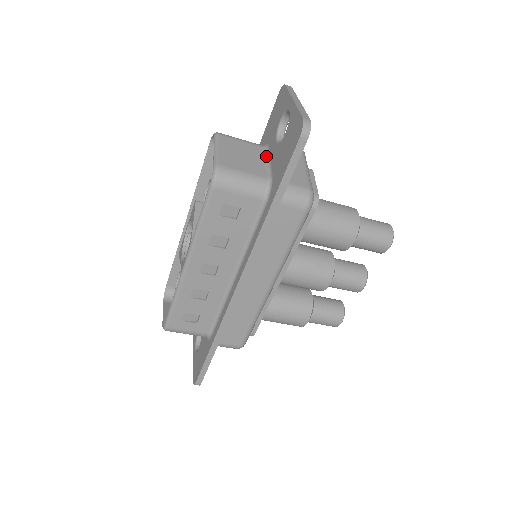
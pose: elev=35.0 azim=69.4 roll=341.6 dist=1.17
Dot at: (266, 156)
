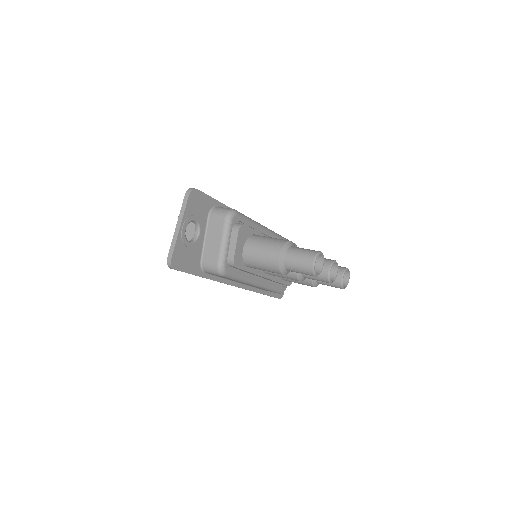
Dot at: occluded
